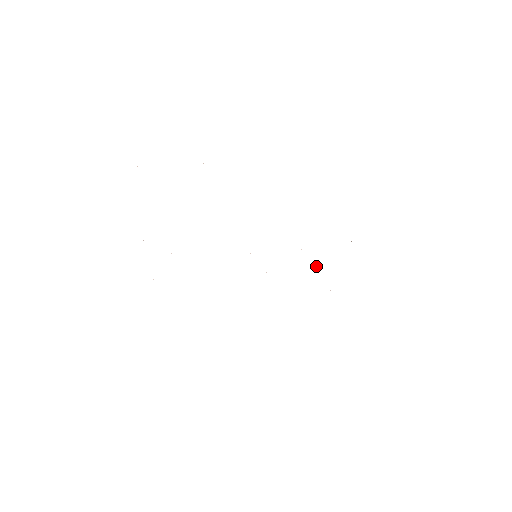
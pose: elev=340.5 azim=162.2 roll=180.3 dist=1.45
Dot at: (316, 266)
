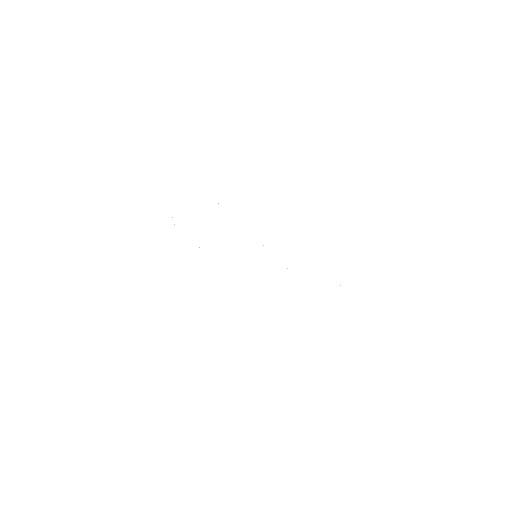
Dot at: occluded
